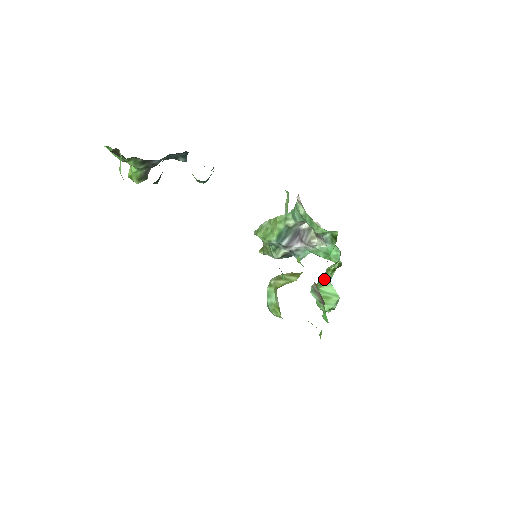
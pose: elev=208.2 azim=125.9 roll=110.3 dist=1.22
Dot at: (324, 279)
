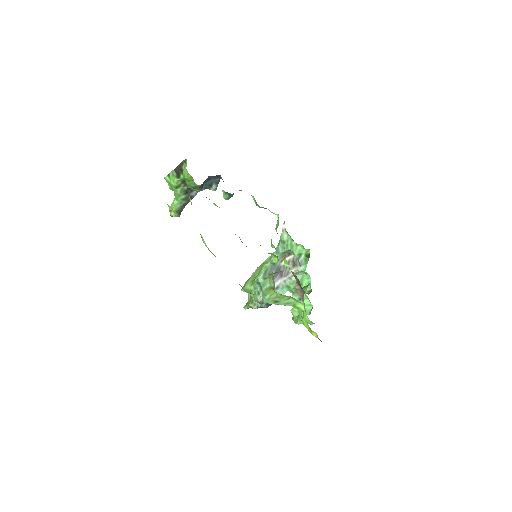
Dot at: occluded
